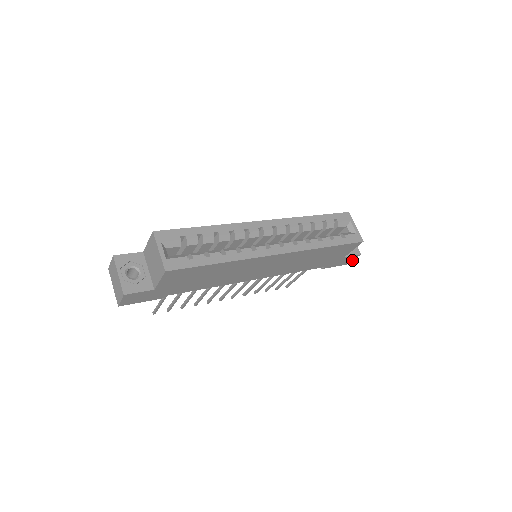
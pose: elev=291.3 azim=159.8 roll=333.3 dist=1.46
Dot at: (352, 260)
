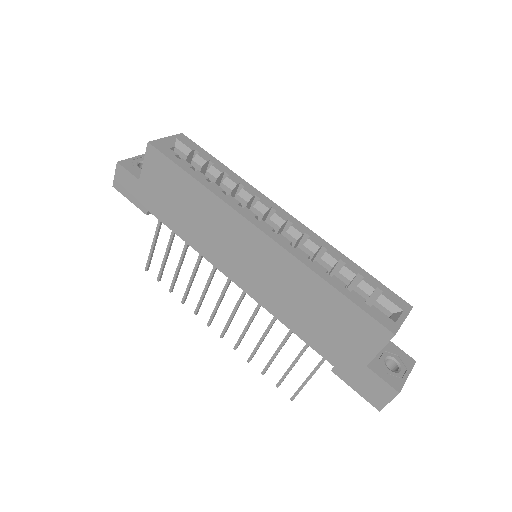
Dot at: (385, 402)
